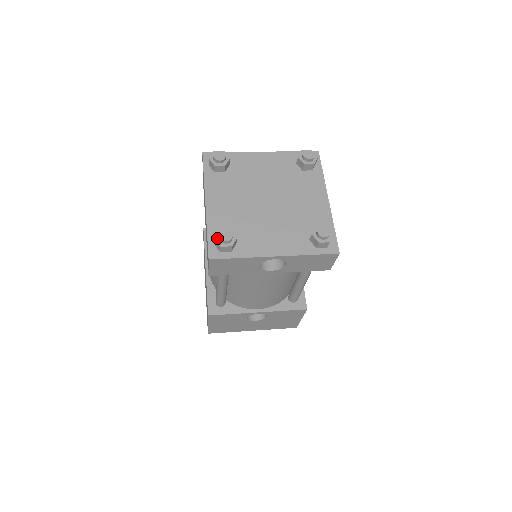
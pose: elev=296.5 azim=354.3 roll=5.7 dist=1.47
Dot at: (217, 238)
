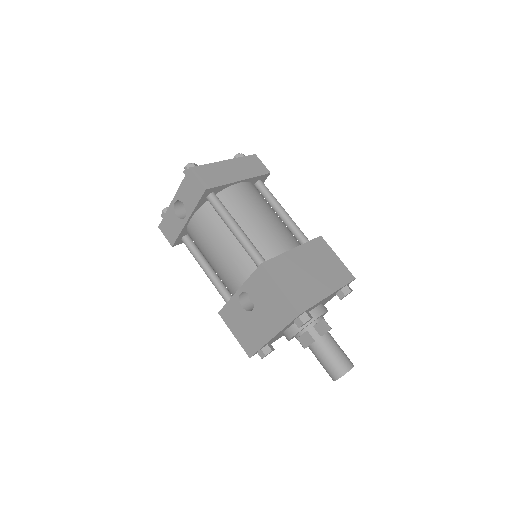
Dot at: occluded
